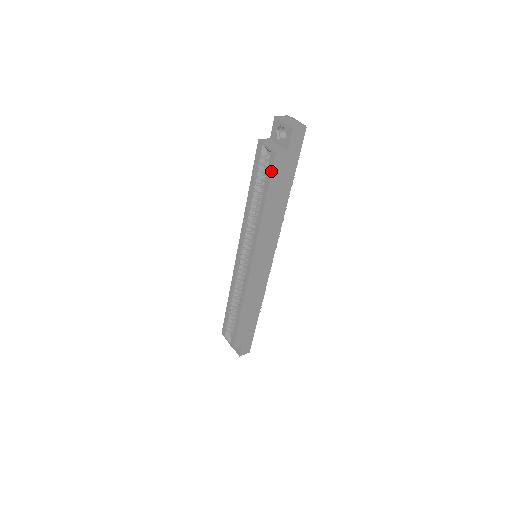
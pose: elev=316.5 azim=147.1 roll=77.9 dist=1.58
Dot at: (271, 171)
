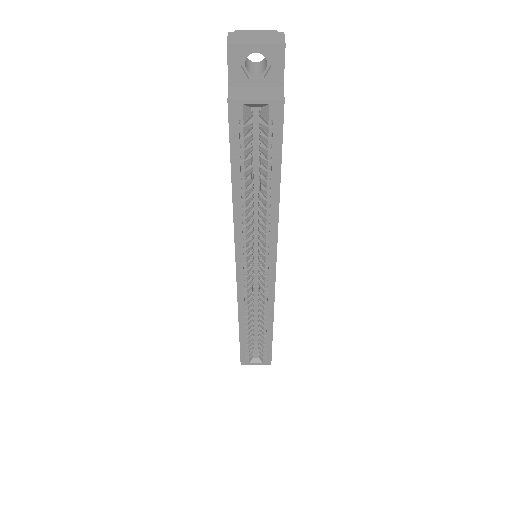
Dot at: (281, 133)
